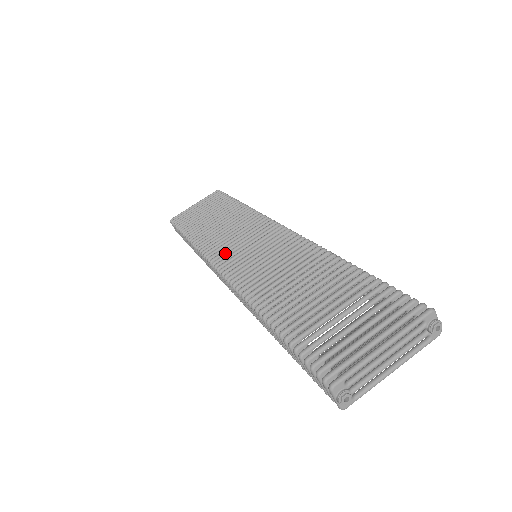
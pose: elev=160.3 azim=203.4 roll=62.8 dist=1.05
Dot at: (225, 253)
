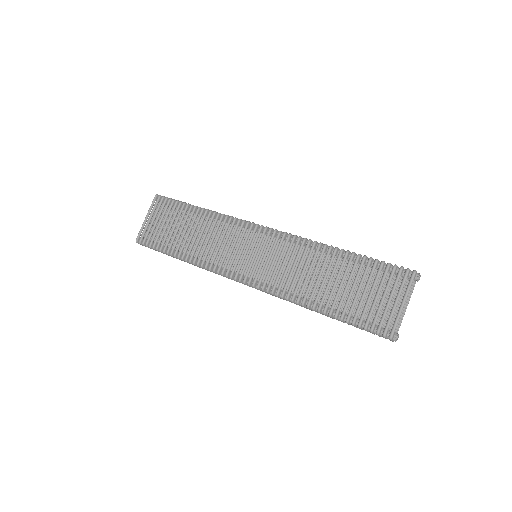
Dot at: (232, 264)
